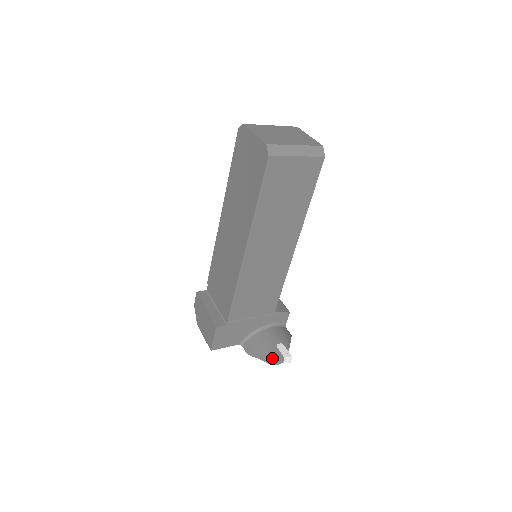
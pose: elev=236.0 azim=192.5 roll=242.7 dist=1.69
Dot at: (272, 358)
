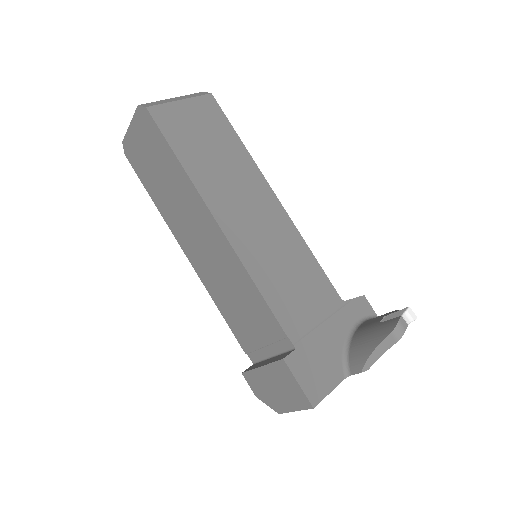
Dot at: (388, 331)
